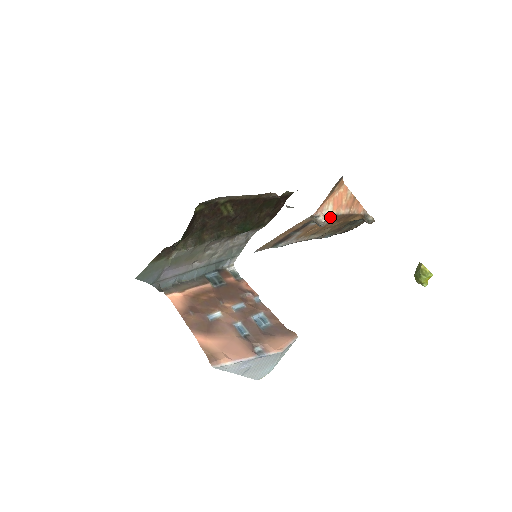
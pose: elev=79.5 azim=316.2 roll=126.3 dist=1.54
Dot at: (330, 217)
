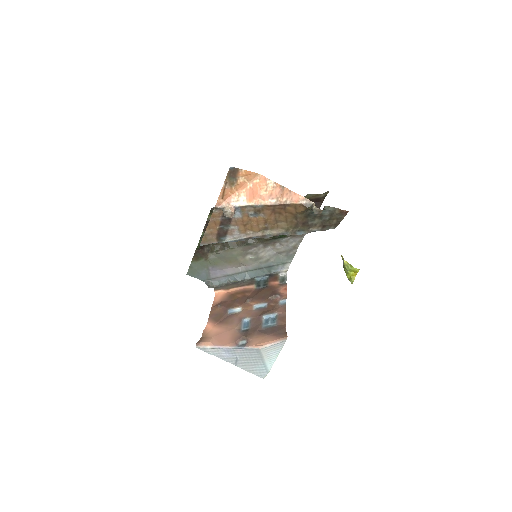
Dot at: (251, 209)
